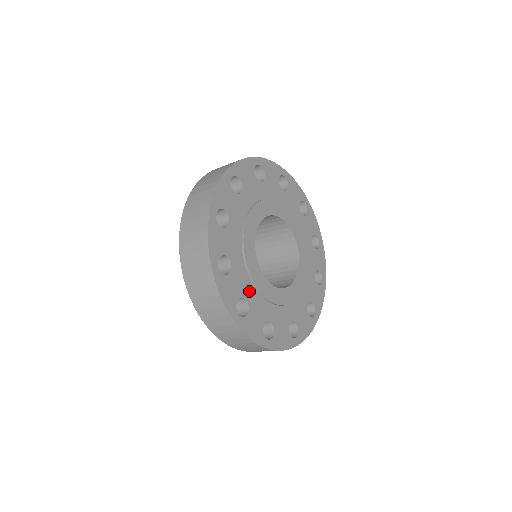
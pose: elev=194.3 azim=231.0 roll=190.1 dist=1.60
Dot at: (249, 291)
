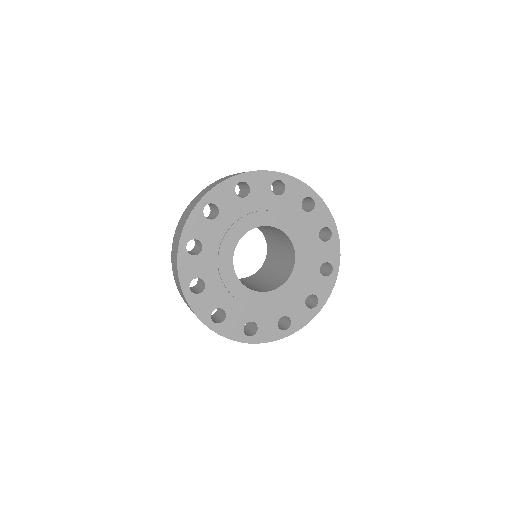
Dot at: (212, 277)
